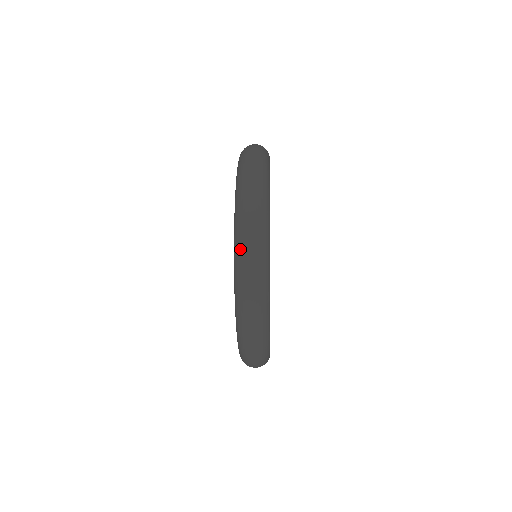
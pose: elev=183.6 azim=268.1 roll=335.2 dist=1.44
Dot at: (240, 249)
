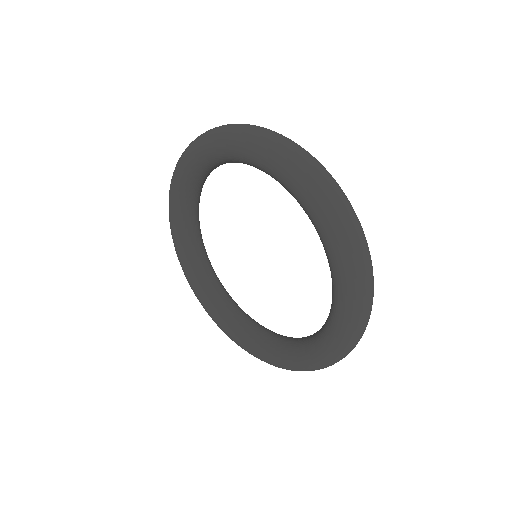
Dot at: (346, 351)
